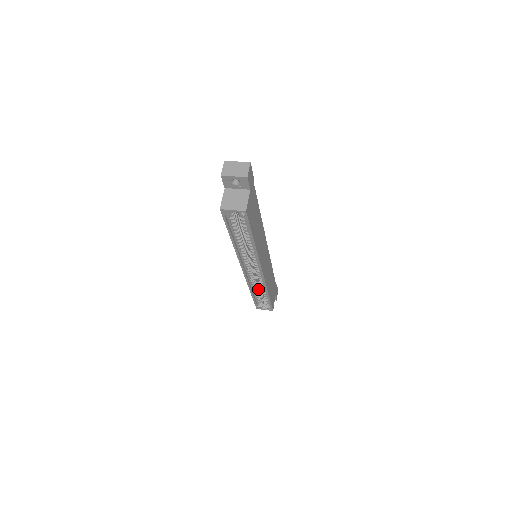
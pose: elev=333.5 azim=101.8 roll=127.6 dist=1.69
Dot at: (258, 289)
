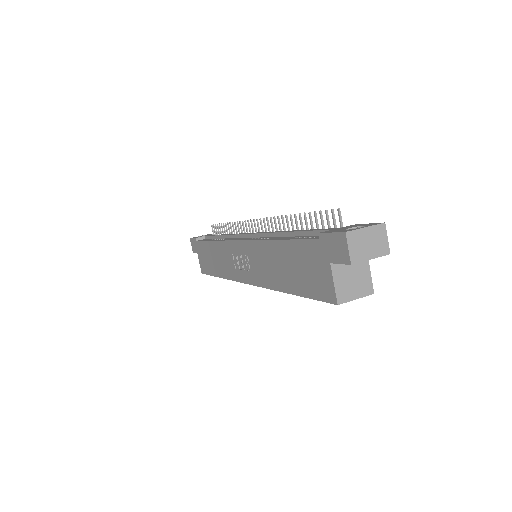
Dot at: occluded
